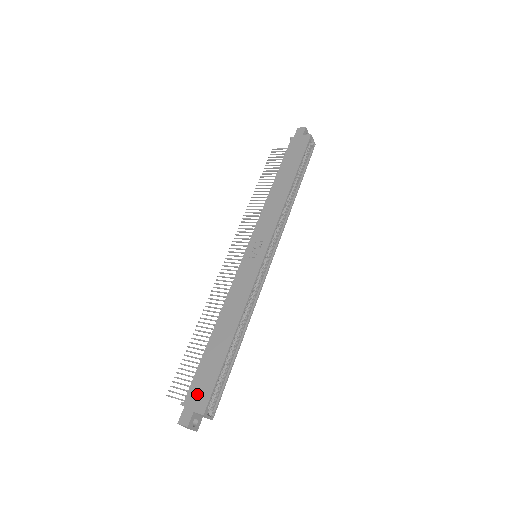
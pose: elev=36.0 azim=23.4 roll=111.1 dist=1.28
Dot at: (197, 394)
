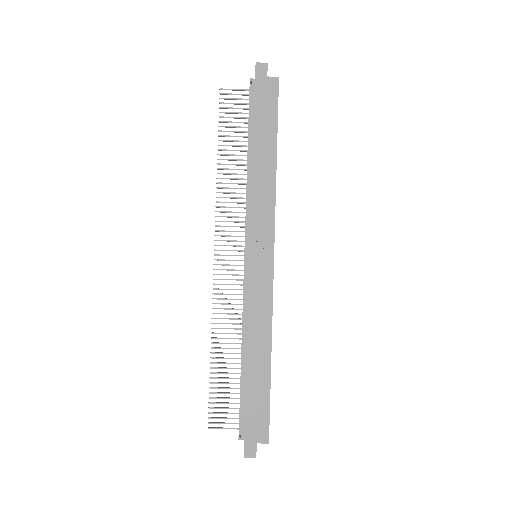
Dot at: (253, 426)
